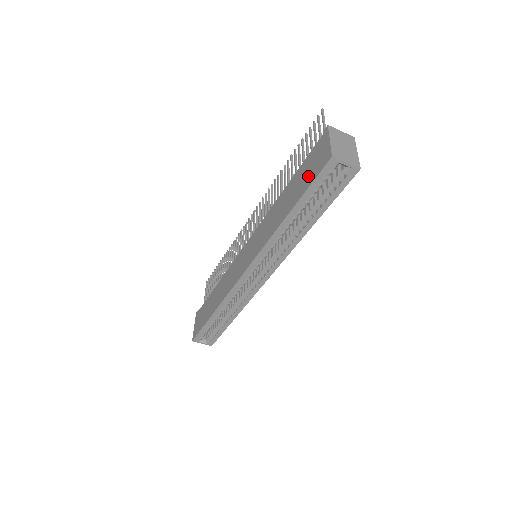
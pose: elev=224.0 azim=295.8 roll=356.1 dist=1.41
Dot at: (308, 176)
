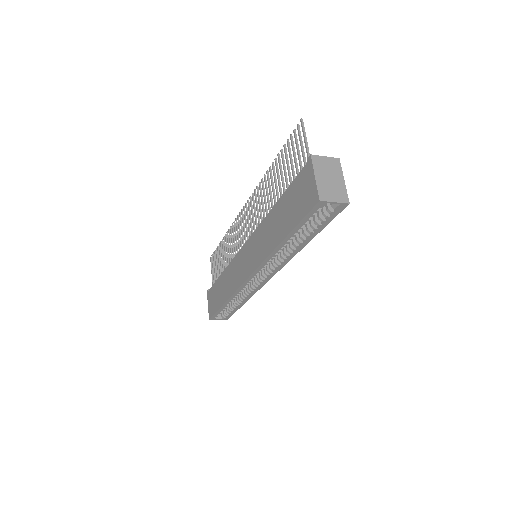
Dot at: (297, 208)
